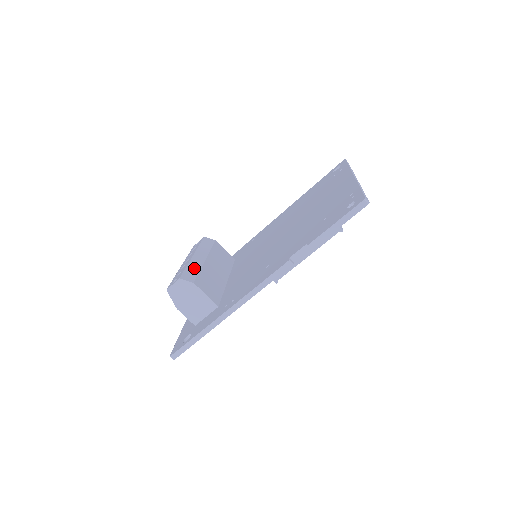
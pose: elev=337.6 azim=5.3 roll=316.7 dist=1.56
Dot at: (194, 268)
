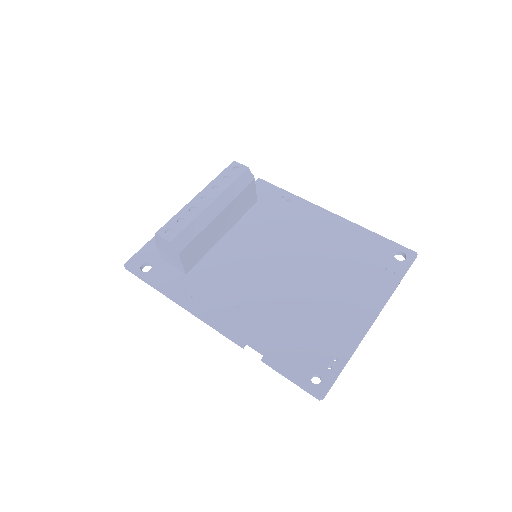
Dot at: (196, 228)
